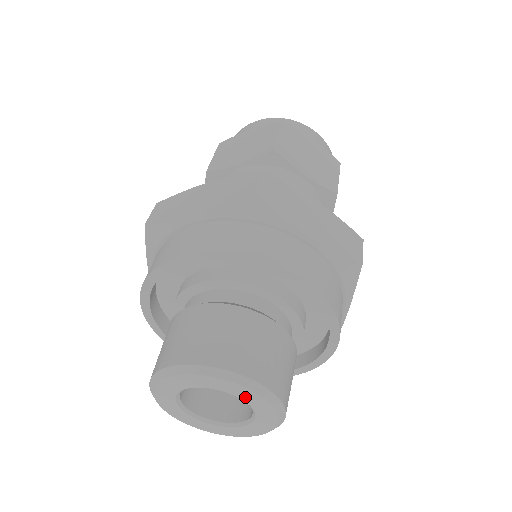
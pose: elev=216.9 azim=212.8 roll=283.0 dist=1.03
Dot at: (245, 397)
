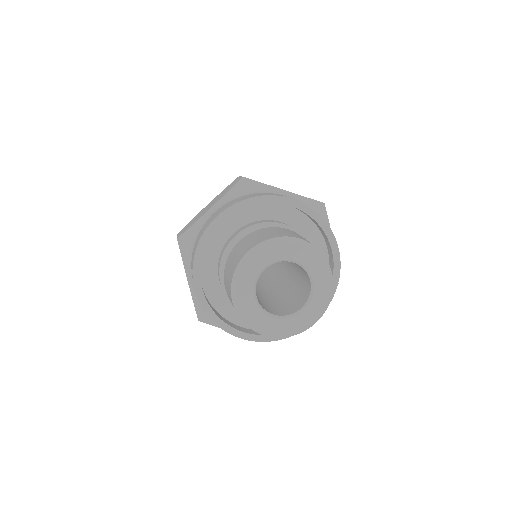
Dot at: (300, 257)
